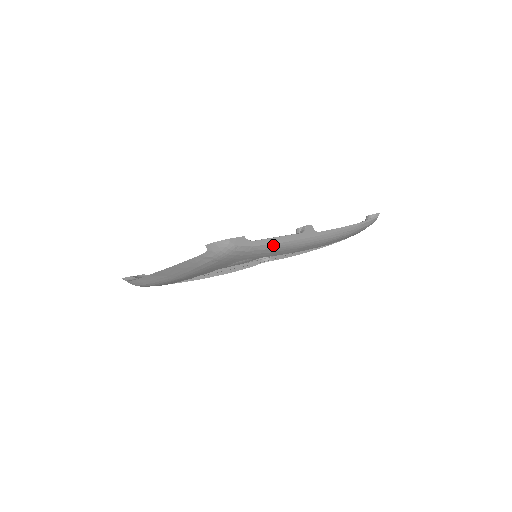
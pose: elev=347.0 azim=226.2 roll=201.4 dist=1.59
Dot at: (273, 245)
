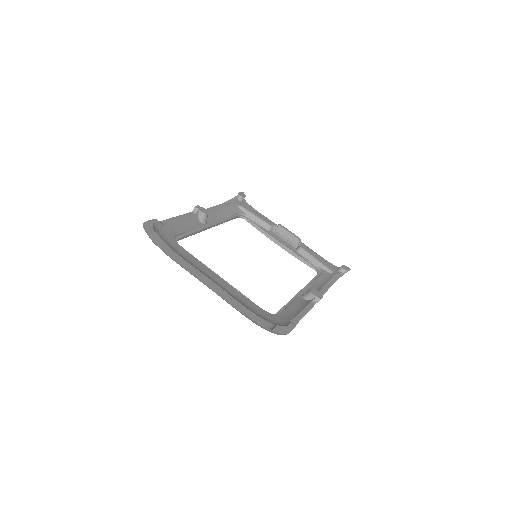
Dot at: occluded
